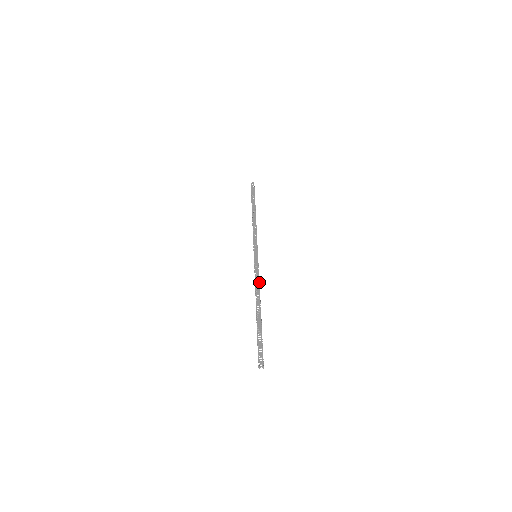
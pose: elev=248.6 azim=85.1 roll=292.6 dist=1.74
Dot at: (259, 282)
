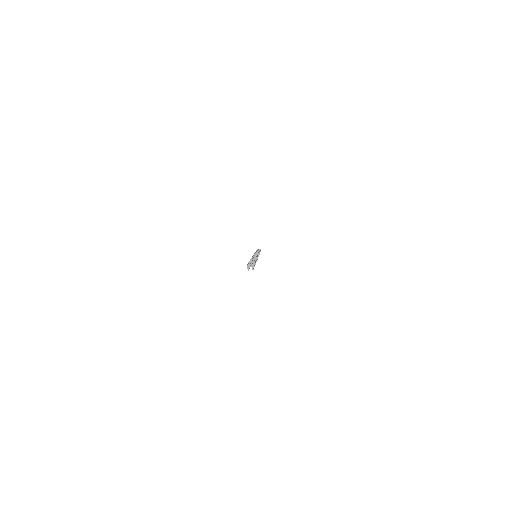
Dot at: occluded
